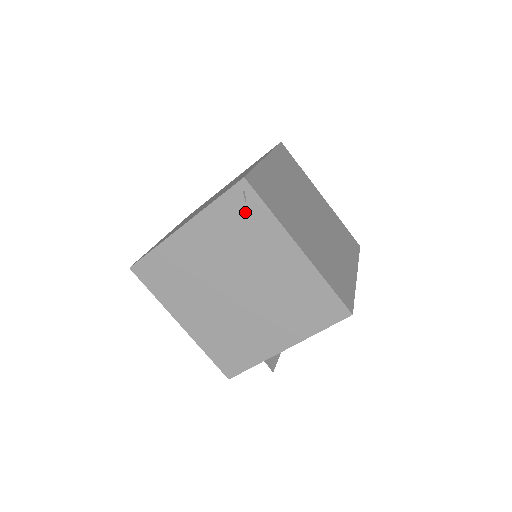
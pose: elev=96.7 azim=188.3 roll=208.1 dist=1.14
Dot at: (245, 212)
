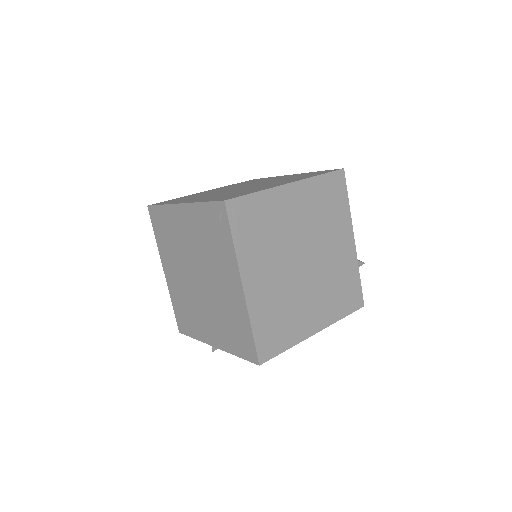
Dot at: (218, 228)
